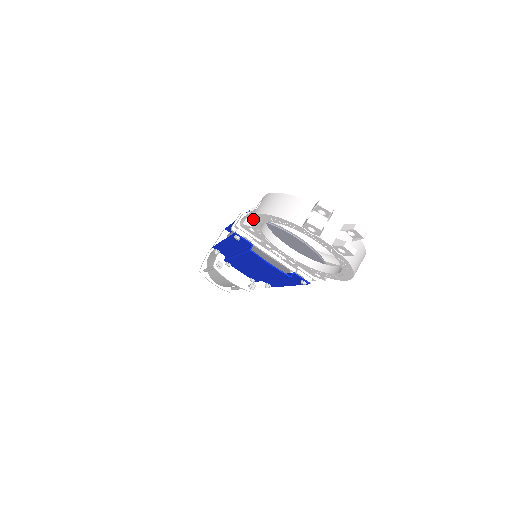
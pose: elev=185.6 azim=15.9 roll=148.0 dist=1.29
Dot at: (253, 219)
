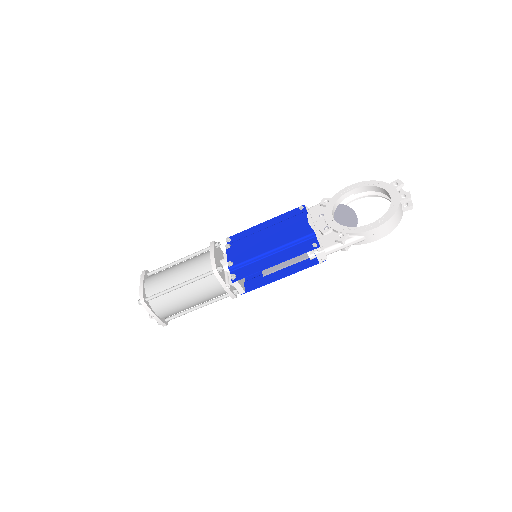
Dot at: (346, 189)
